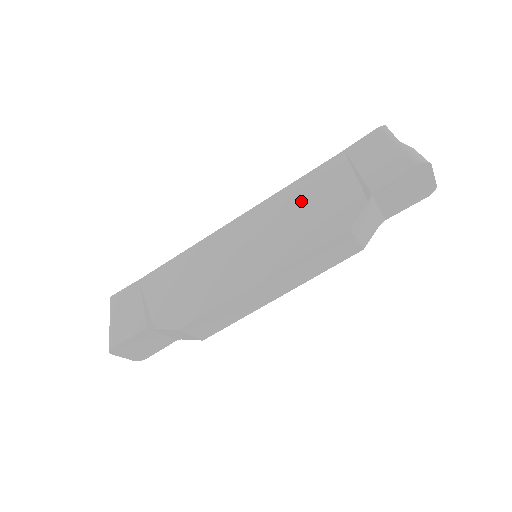
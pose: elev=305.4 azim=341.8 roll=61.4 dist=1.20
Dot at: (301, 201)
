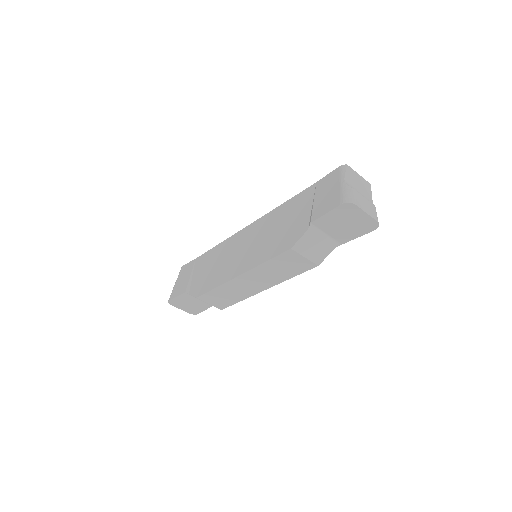
Dot at: (280, 220)
